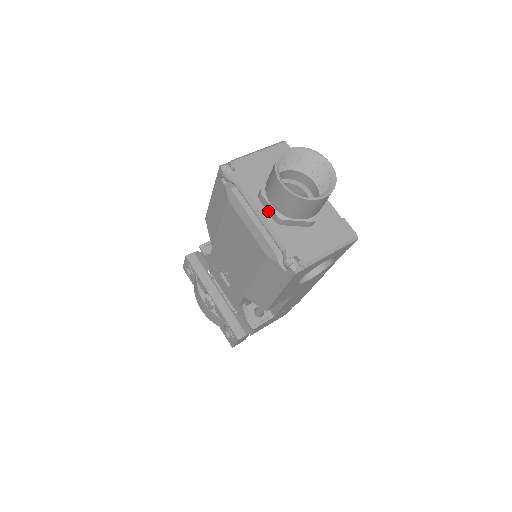
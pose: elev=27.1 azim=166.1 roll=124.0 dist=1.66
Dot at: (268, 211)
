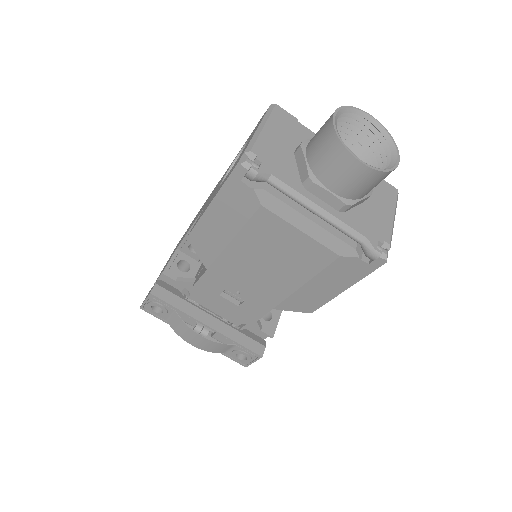
Dot at: (326, 201)
